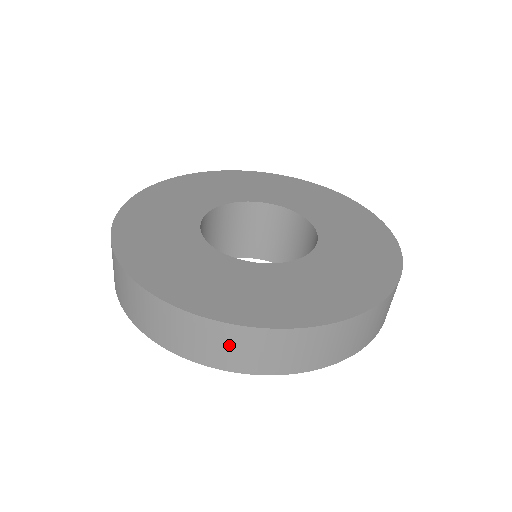
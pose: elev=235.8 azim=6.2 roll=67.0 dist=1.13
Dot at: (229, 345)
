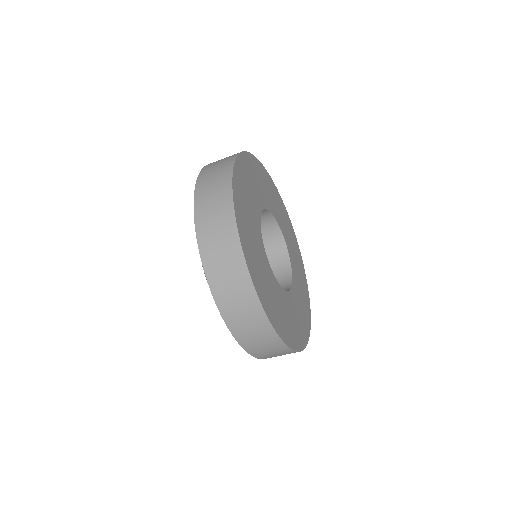
Dot at: (241, 302)
